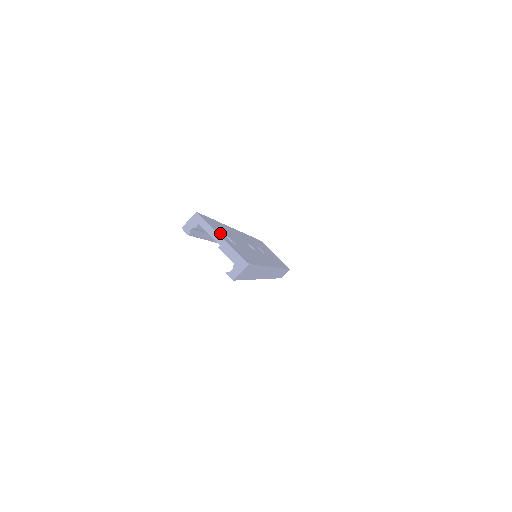
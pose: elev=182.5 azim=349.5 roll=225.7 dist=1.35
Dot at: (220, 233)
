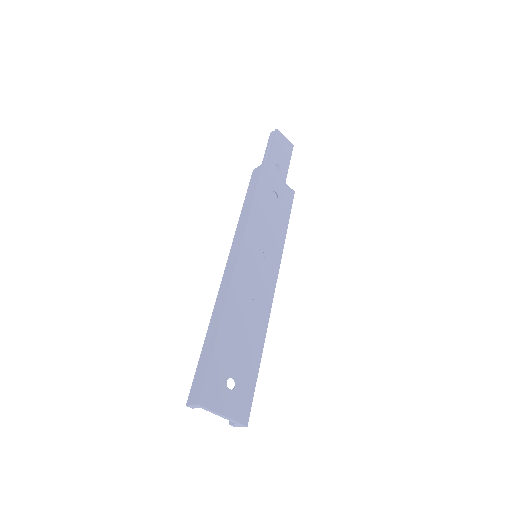
Dot at: (221, 402)
